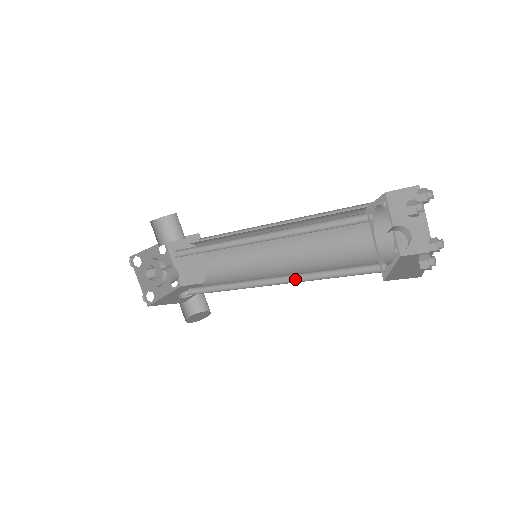
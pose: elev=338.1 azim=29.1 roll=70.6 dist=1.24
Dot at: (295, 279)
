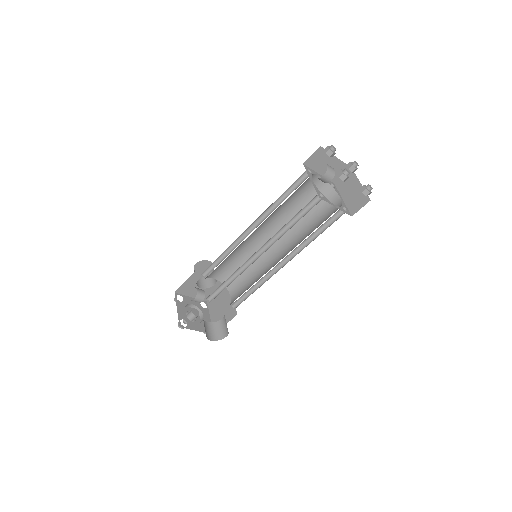
Dot at: occluded
